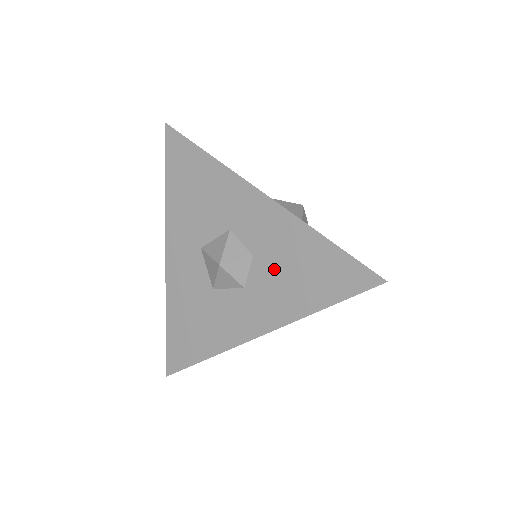
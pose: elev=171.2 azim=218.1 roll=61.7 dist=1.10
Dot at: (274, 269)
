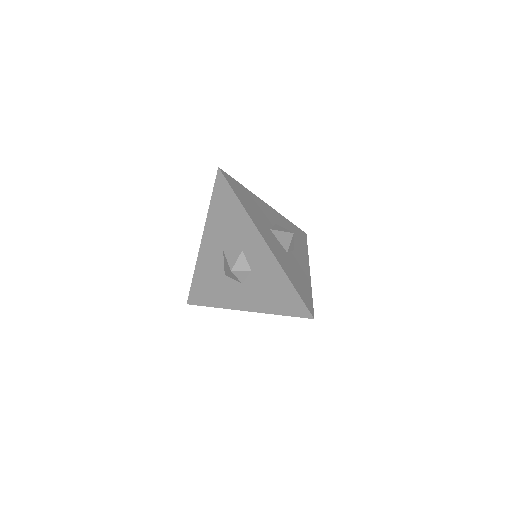
Dot at: (261, 283)
